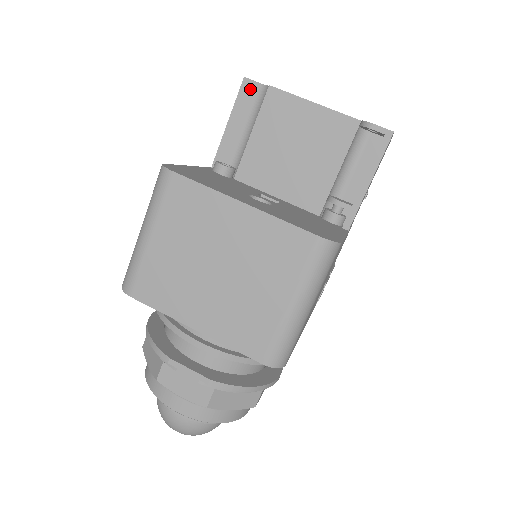
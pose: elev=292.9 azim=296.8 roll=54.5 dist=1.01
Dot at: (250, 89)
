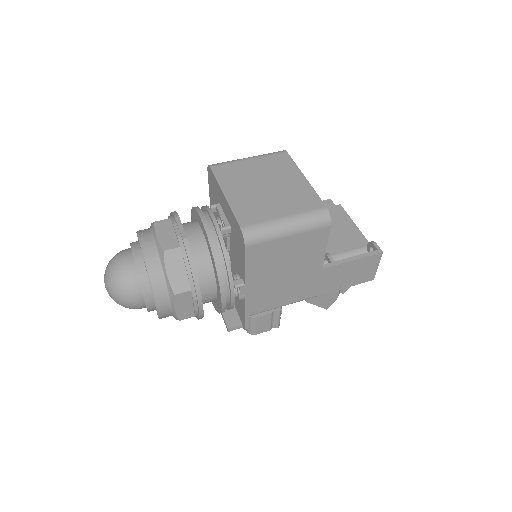
Dot at: (329, 203)
